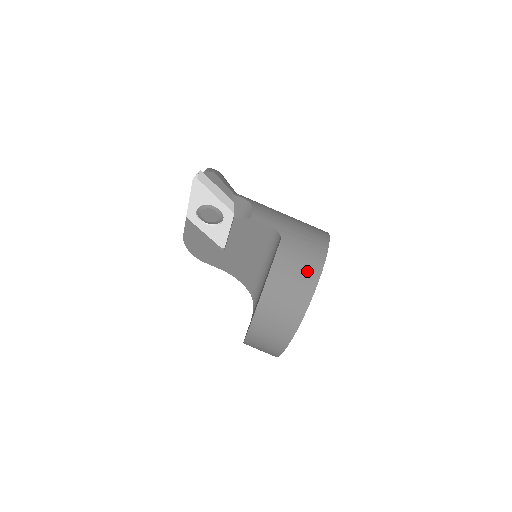
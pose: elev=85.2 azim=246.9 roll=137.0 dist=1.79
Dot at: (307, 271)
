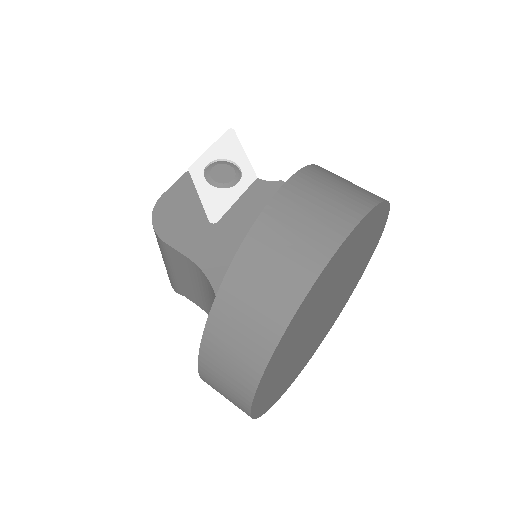
Dot at: occluded
